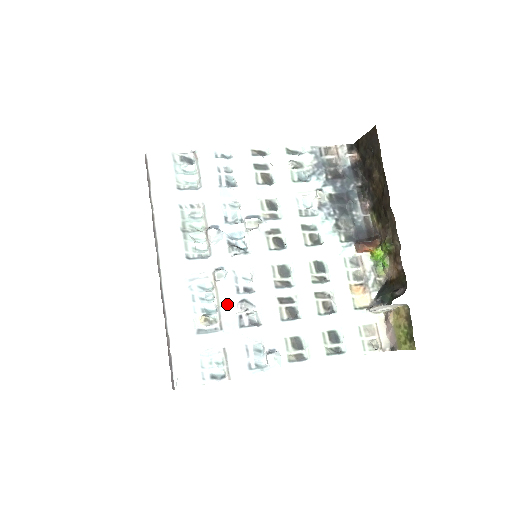
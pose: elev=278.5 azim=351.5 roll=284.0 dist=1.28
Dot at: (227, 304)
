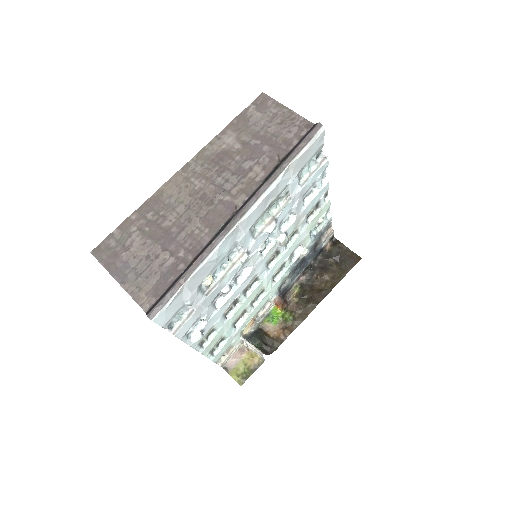
Dot at: (225, 281)
